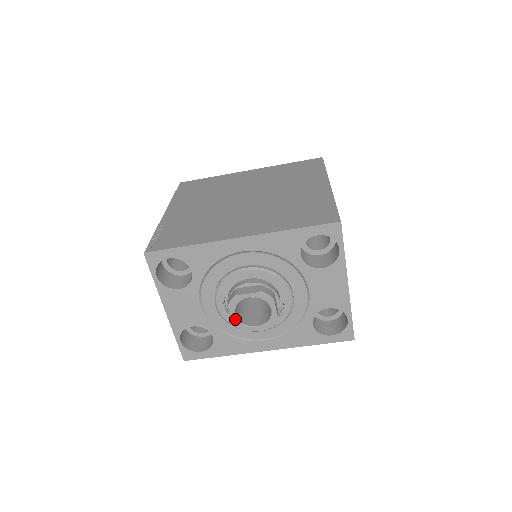
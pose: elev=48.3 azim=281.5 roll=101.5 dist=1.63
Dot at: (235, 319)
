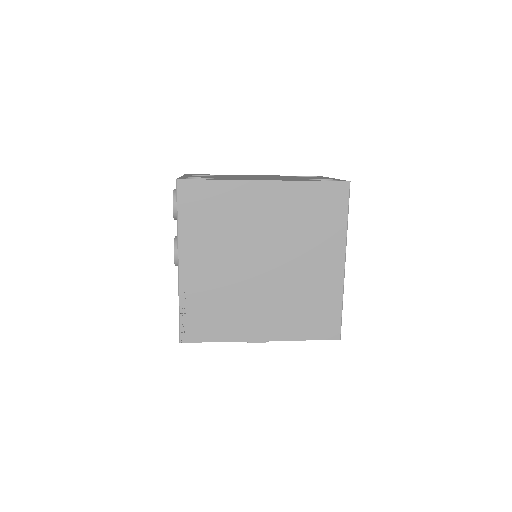
Dot at: occluded
